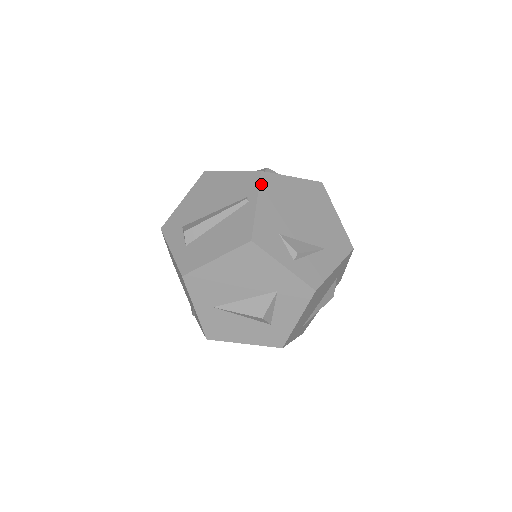
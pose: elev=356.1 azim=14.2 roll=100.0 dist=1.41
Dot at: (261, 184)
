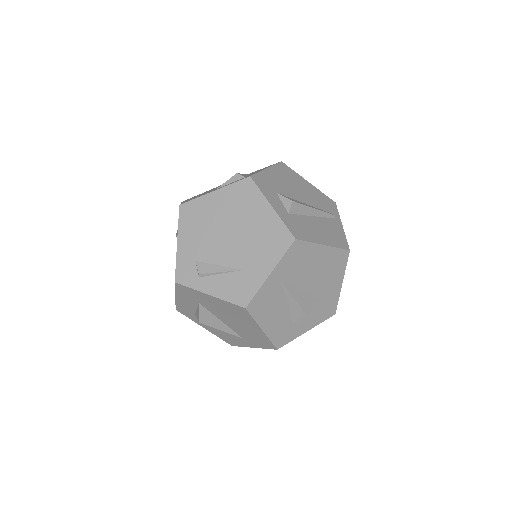
Dot at: (338, 212)
